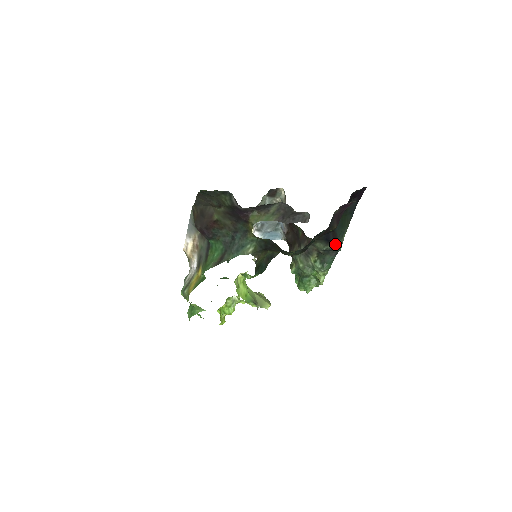
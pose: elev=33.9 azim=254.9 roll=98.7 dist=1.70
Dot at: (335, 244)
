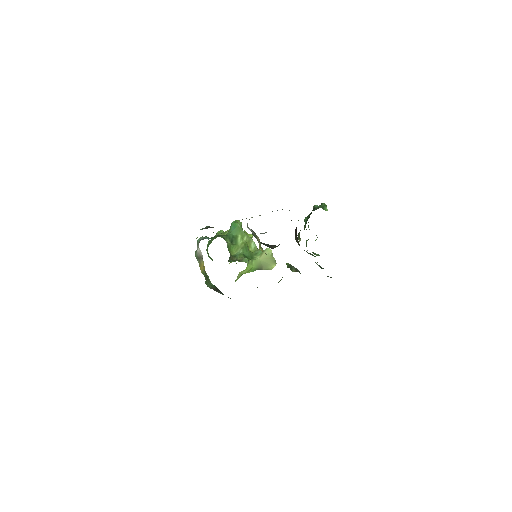
Dot at: occluded
